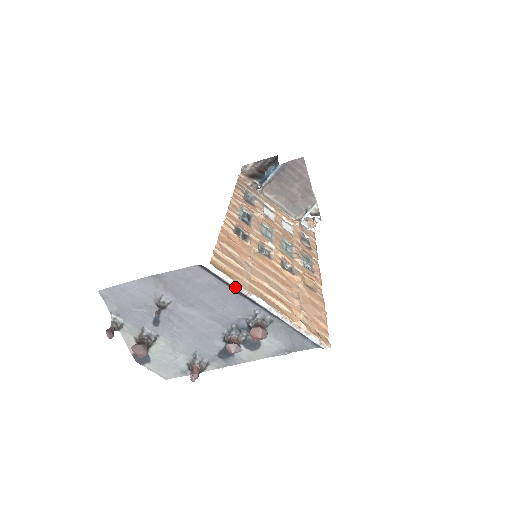
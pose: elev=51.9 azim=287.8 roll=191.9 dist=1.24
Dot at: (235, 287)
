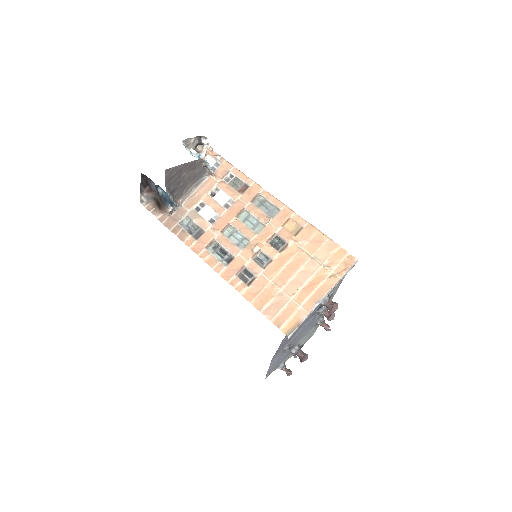
Dot at: occluded
